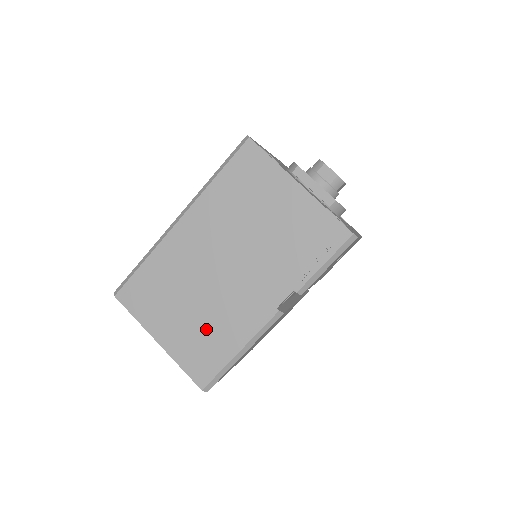
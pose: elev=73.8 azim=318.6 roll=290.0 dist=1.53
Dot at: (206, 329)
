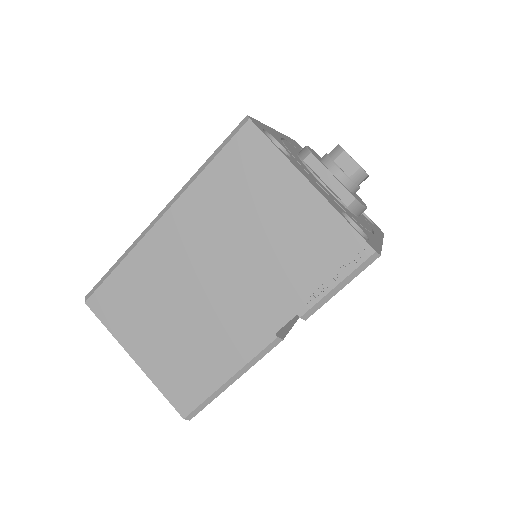
Dot at: (190, 350)
